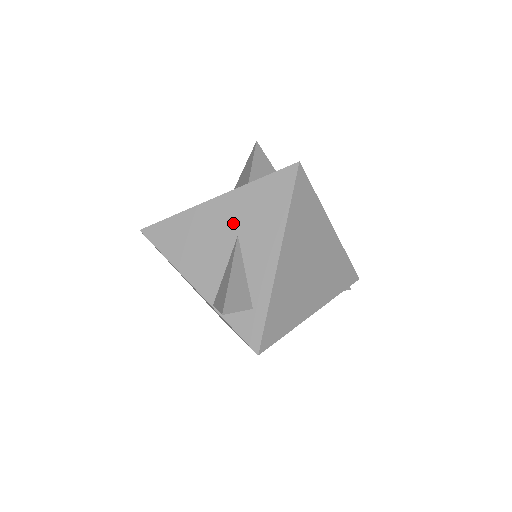
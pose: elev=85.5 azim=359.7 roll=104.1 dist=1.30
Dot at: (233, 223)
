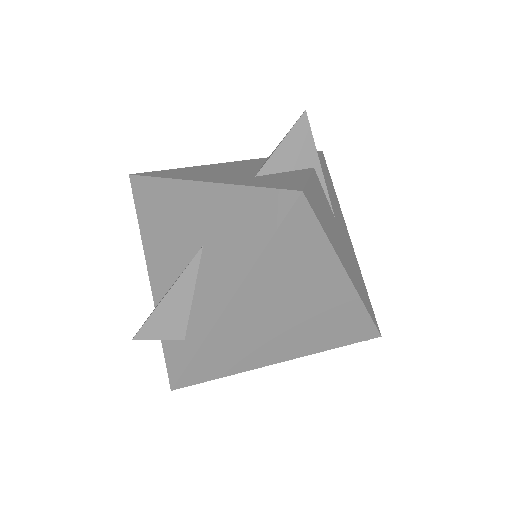
Dot at: (204, 227)
